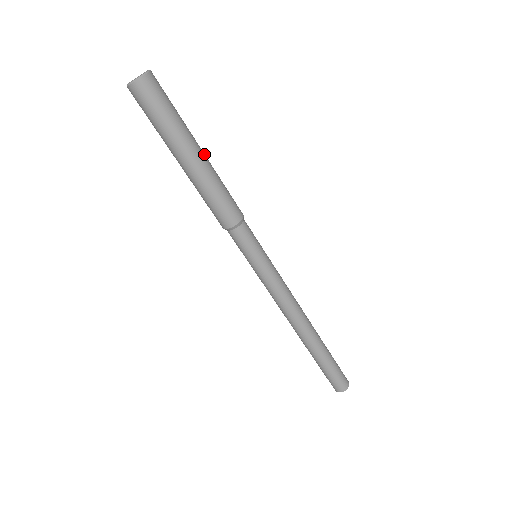
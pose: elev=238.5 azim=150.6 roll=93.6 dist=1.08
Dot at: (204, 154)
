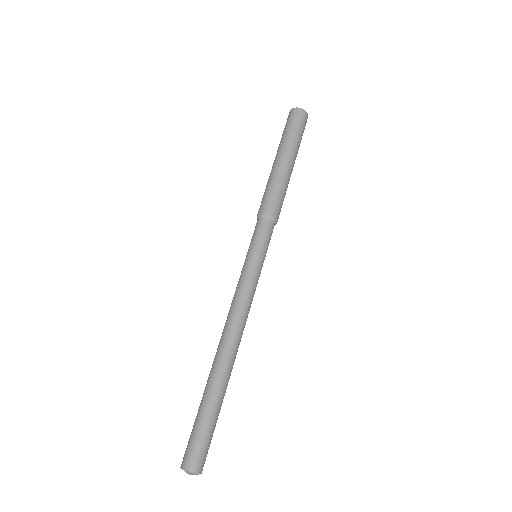
Dot at: occluded
